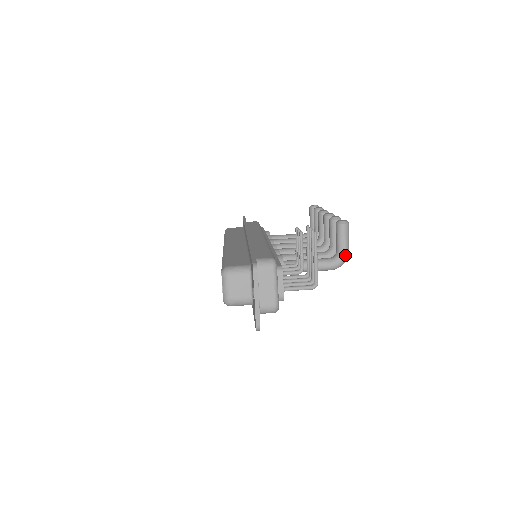
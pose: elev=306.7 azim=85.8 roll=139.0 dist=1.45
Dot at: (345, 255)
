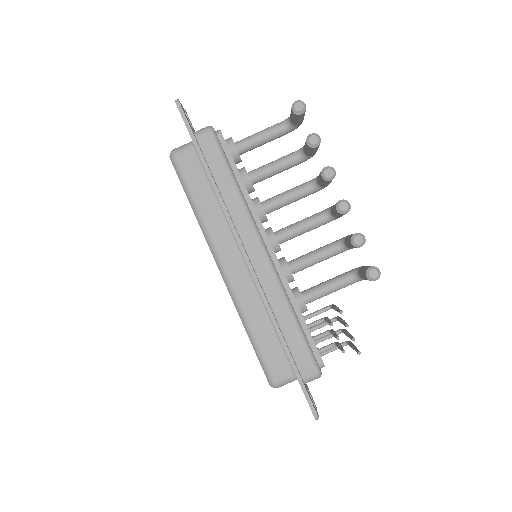
Dot at: occluded
